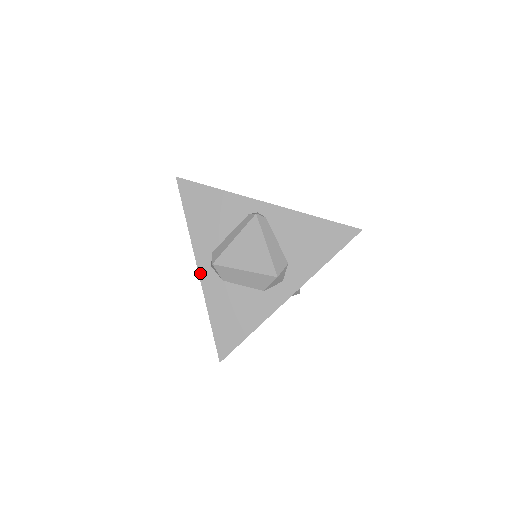
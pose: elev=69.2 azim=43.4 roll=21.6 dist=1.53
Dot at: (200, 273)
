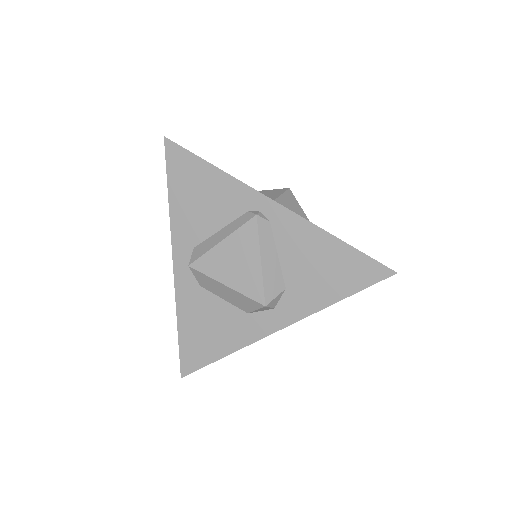
Dot at: (175, 269)
